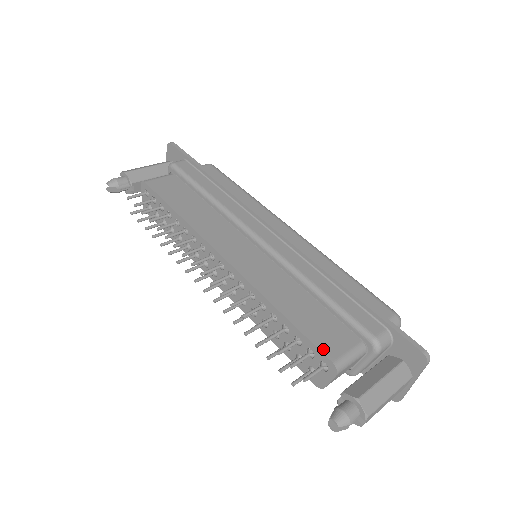
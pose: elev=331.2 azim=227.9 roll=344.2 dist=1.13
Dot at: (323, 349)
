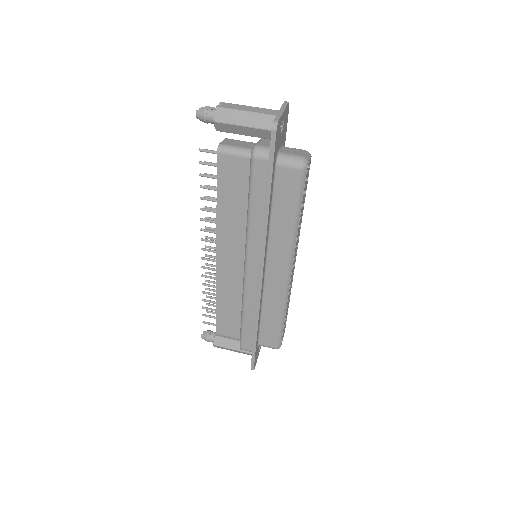
Dot at: (218, 328)
